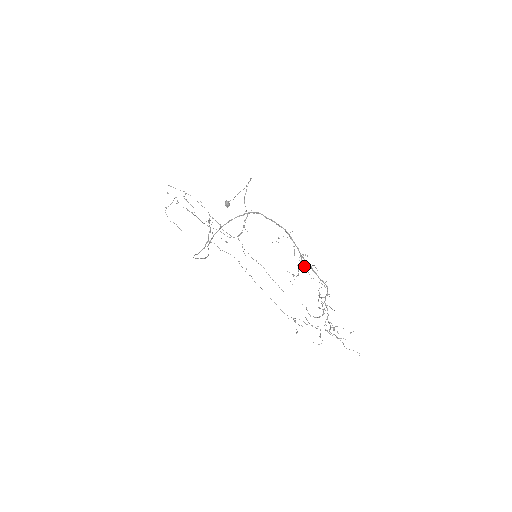
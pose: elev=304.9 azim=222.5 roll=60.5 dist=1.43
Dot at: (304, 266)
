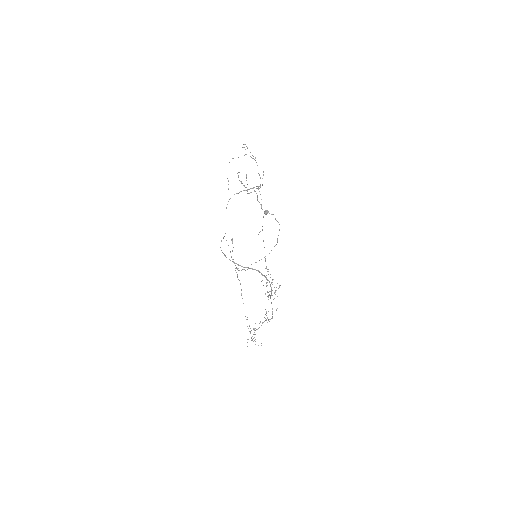
Dot at: occluded
